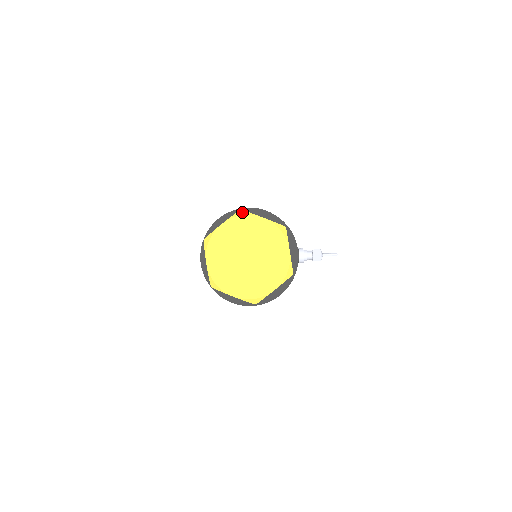
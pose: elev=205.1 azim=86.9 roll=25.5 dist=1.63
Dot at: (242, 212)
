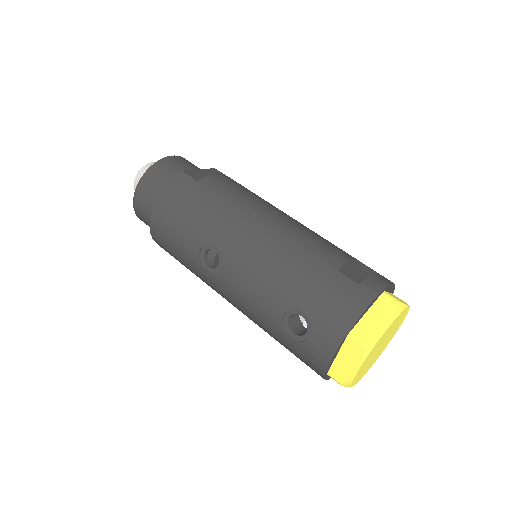
Dot at: (402, 306)
